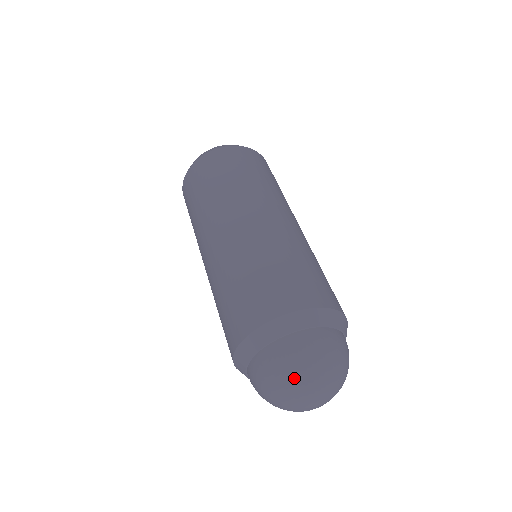
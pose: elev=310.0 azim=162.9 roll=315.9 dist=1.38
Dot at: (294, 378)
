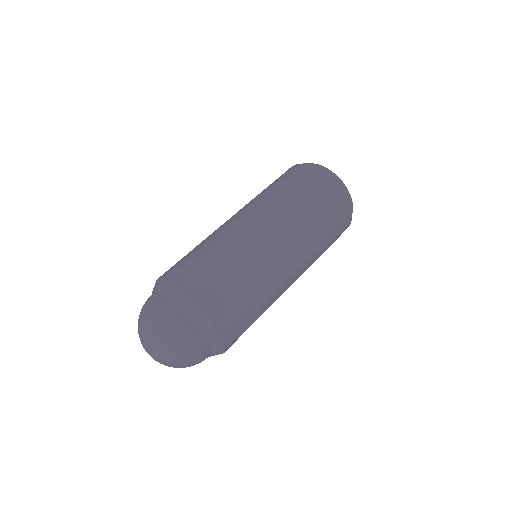
Dot at: (163, 340)
